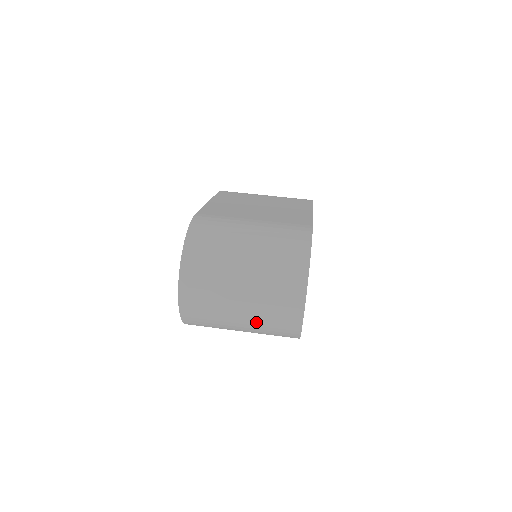
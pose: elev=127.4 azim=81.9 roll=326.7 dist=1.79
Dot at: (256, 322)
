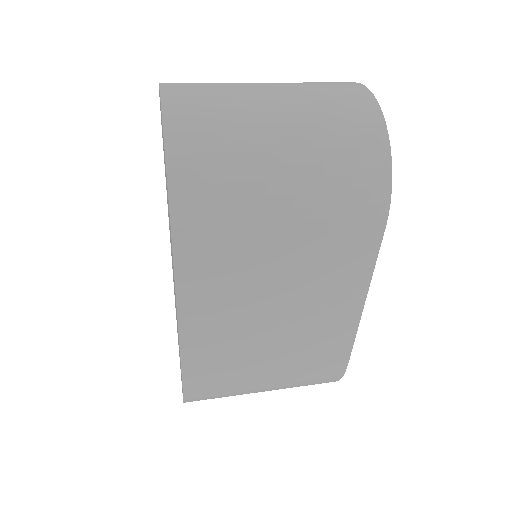
Dot at: (306, 115)
